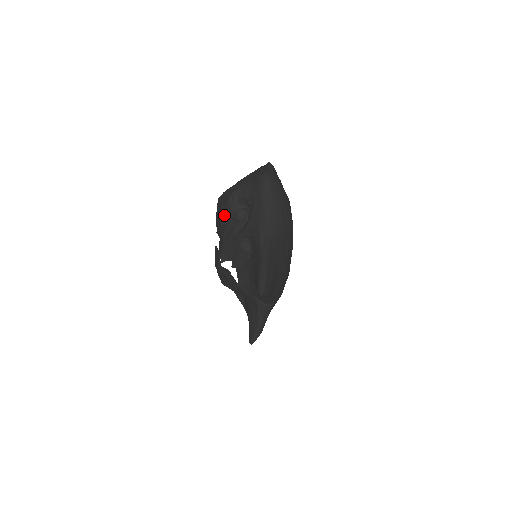
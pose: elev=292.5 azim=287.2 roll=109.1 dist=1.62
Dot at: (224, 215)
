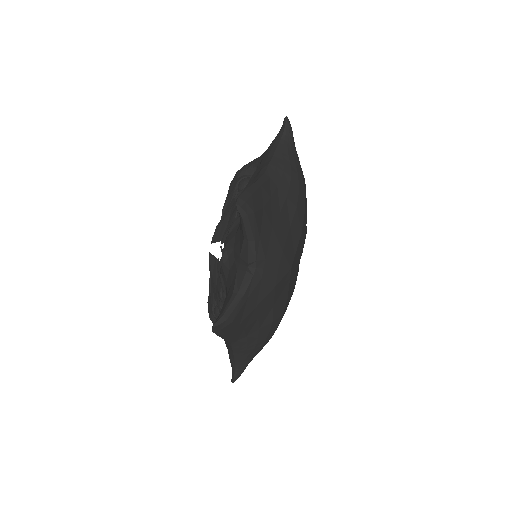
Dot at: (229, 190)
